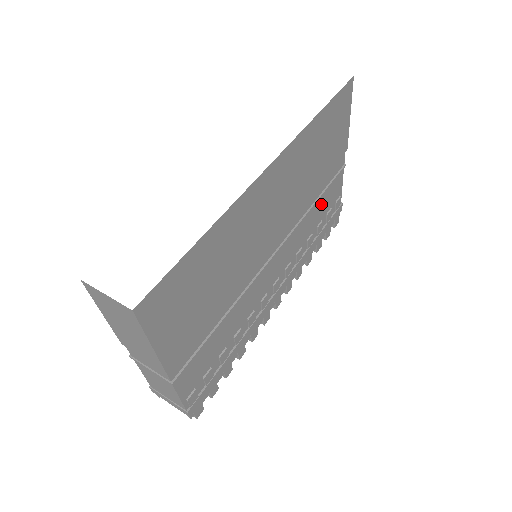
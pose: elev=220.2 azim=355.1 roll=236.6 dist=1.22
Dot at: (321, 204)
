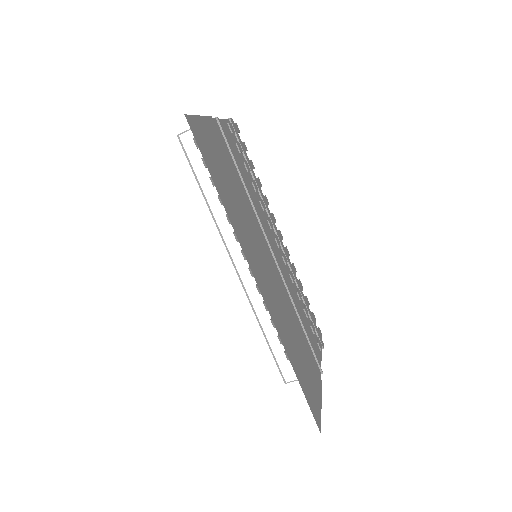
Dot at: (239, 167)
